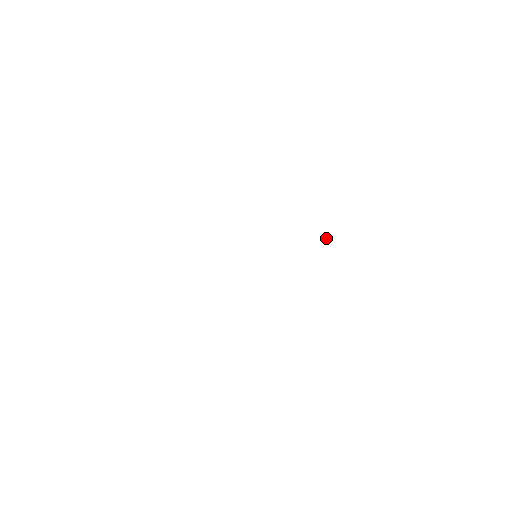
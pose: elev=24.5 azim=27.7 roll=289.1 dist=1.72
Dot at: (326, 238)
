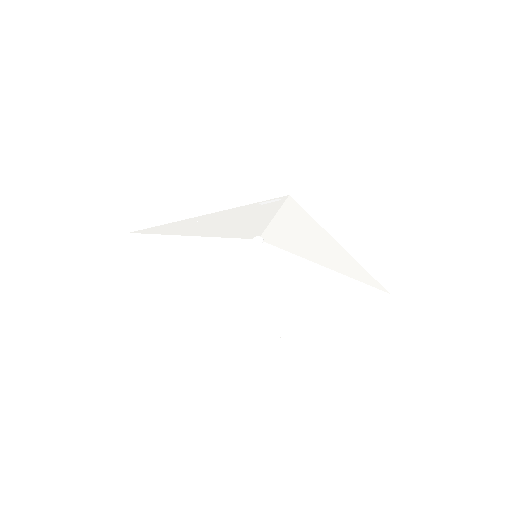
Dot at: (303, 222)
